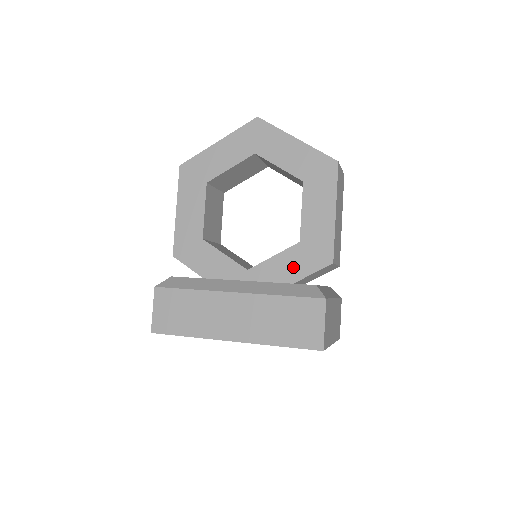
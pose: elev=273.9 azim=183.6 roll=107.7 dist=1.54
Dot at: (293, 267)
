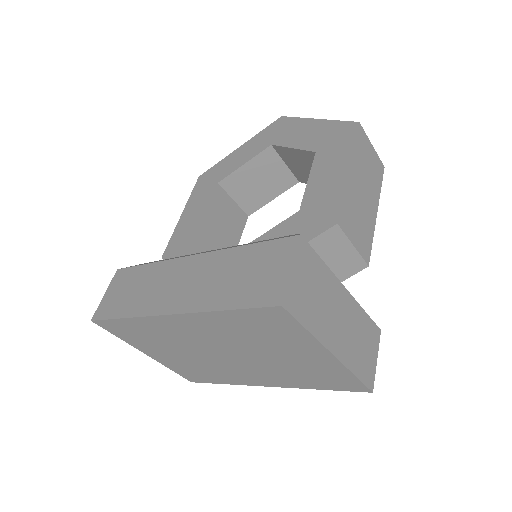
Dot at: occluded
